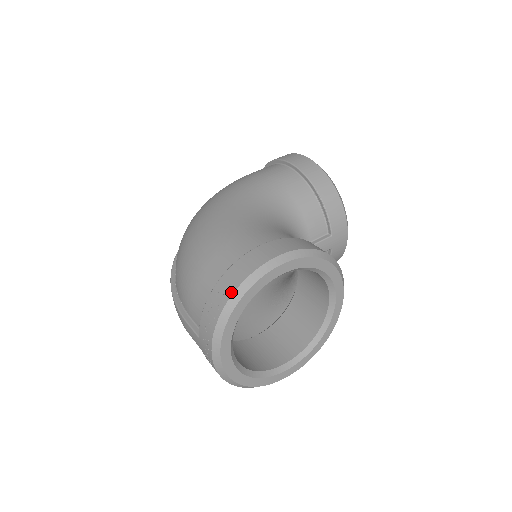
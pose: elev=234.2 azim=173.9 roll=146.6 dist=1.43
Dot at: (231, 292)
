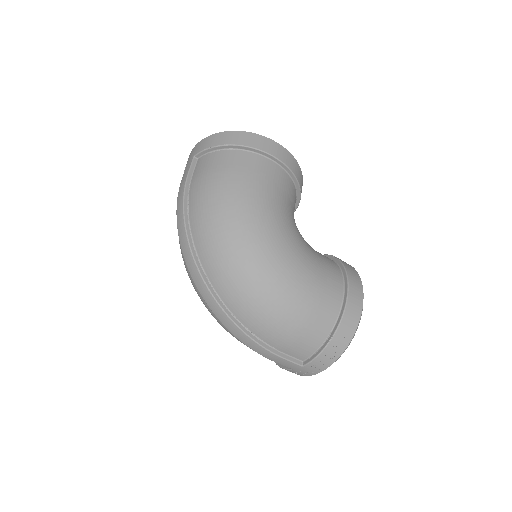
Dot at: (351, 338)
